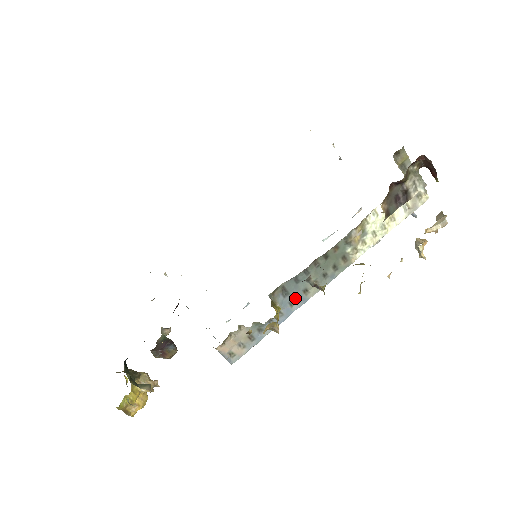
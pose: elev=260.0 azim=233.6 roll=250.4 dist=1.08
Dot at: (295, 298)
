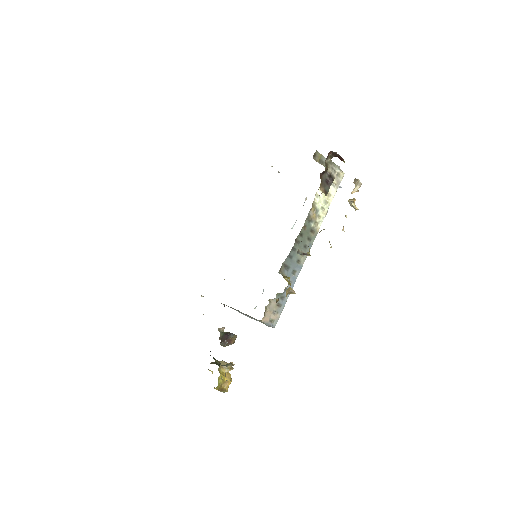
Dot at: (294, 268)
